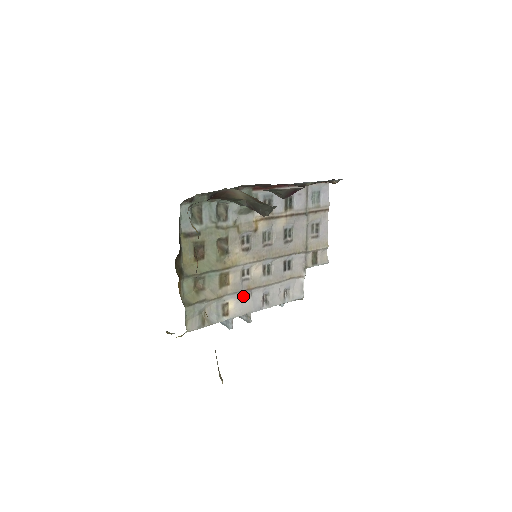
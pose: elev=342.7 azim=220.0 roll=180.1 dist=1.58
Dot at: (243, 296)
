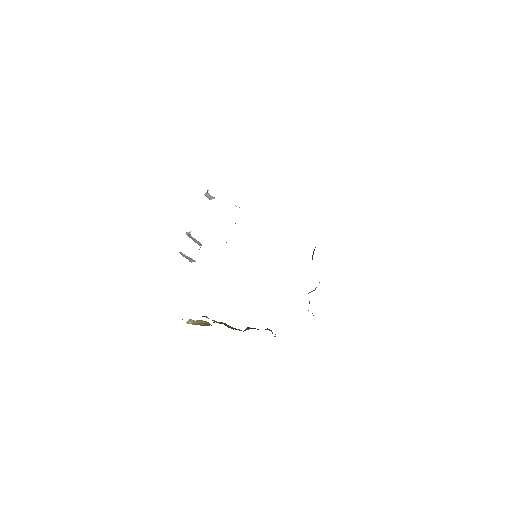
Dot at: occluded
